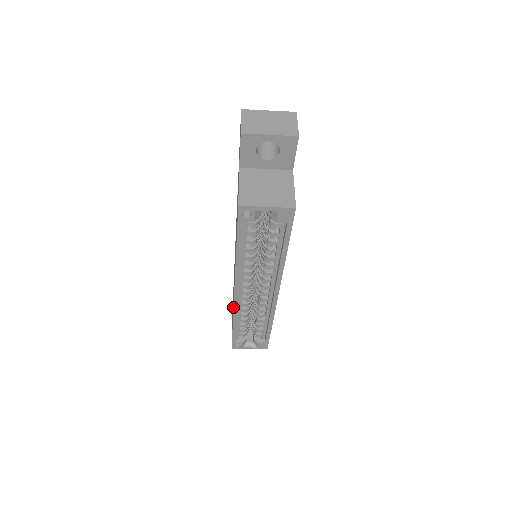
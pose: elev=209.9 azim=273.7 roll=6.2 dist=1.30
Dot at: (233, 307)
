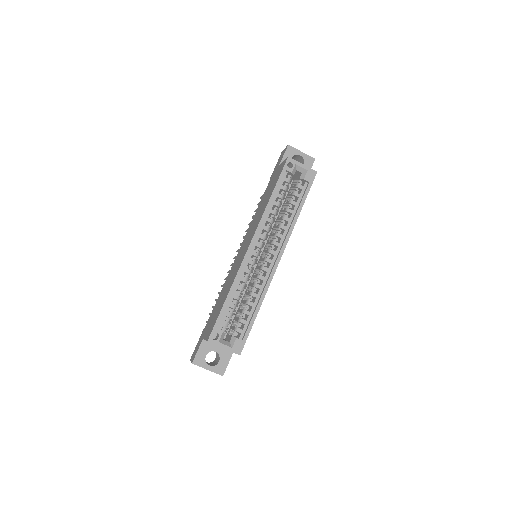
Dot at: (241, 264)
